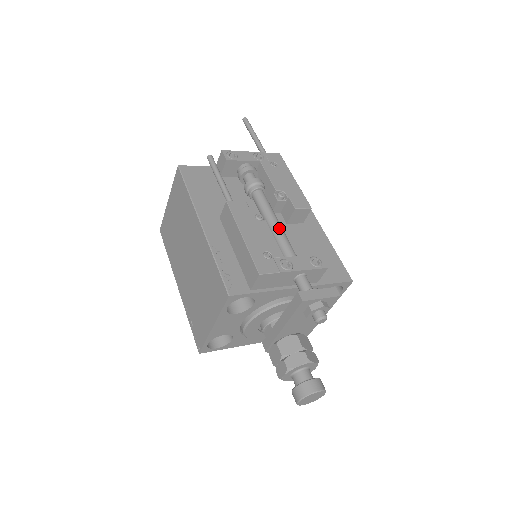
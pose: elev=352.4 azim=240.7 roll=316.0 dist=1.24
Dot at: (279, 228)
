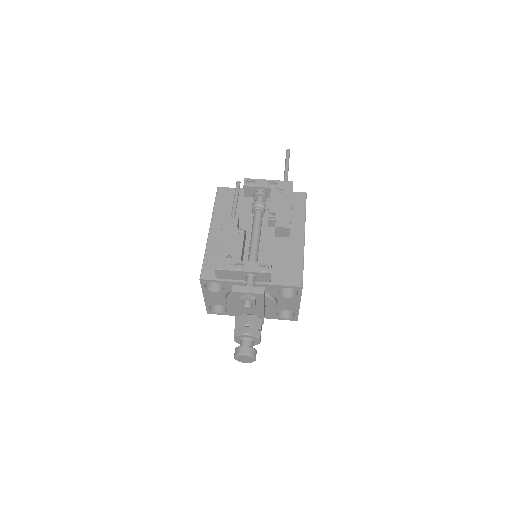
Dot at: (254, 240)
